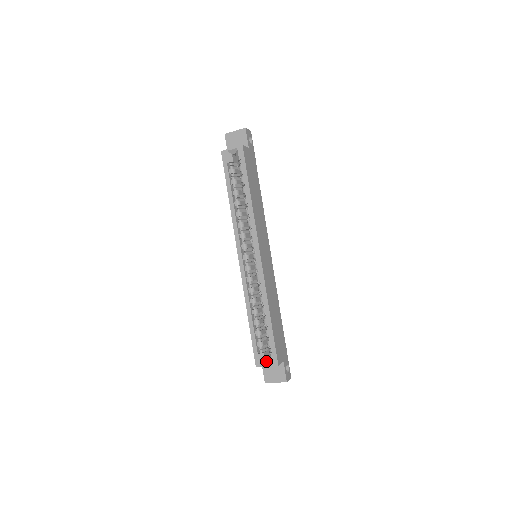
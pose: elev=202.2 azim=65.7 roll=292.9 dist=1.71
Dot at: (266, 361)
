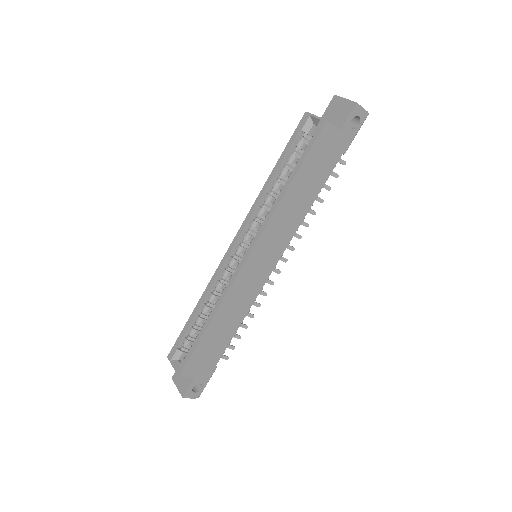
Dot at: (178, 361)
